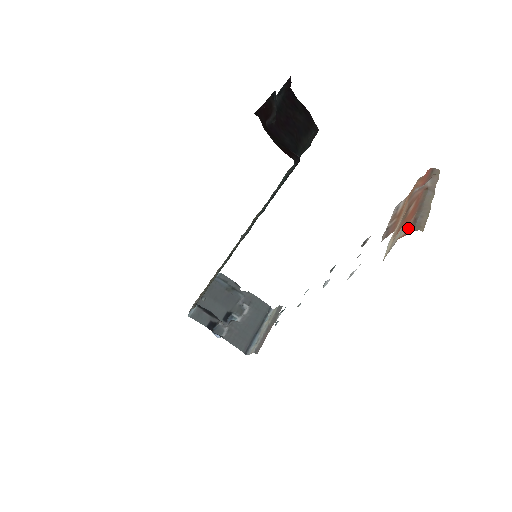
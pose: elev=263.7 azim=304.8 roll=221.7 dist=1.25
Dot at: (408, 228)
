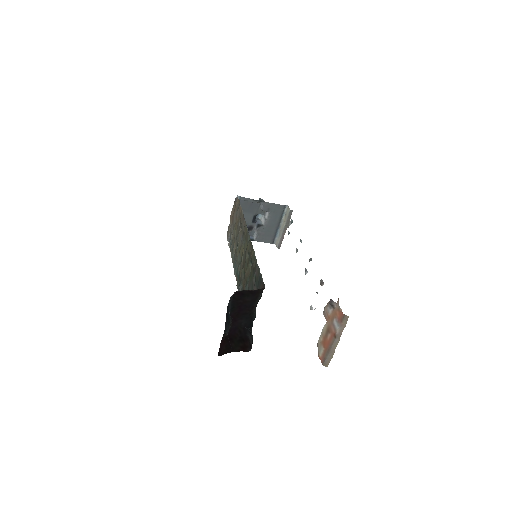
Dot at: (322, 358)
